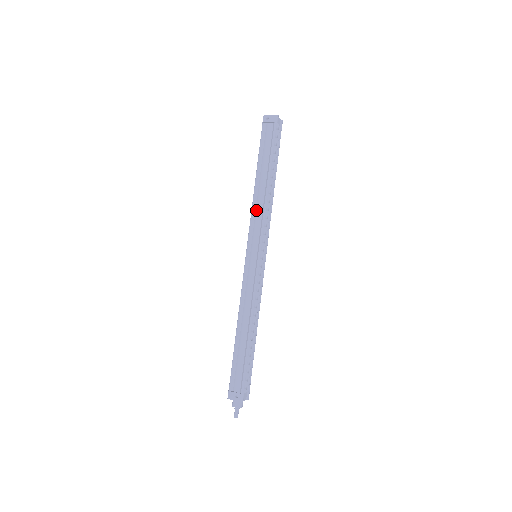
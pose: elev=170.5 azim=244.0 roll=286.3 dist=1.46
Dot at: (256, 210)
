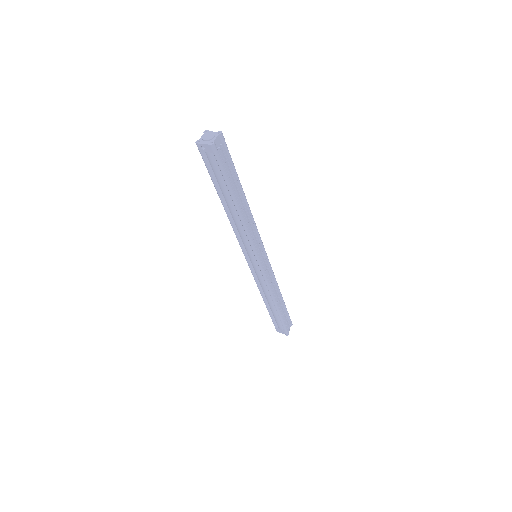
Dot at: (238, 230)
